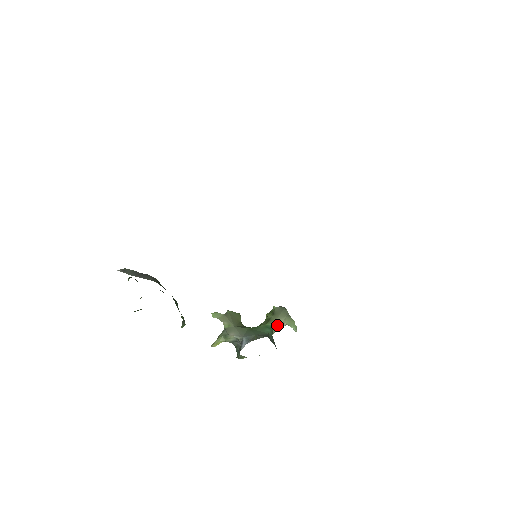
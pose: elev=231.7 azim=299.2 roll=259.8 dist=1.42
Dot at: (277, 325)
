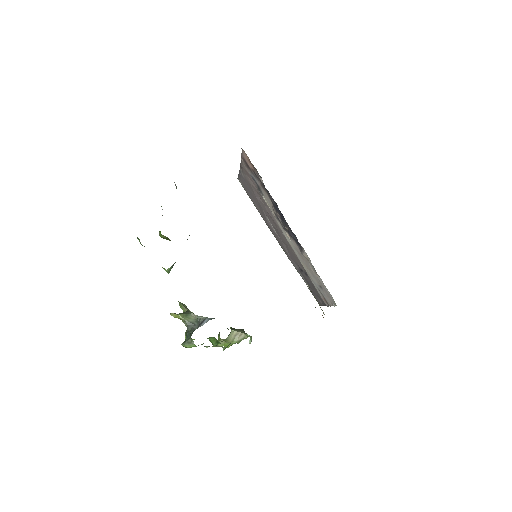
Dot at: (233, 334)
